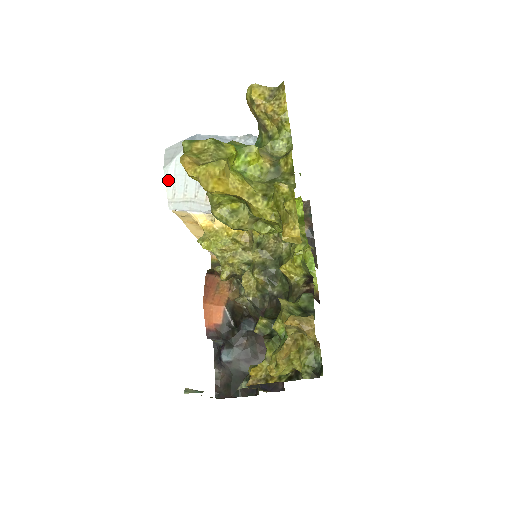
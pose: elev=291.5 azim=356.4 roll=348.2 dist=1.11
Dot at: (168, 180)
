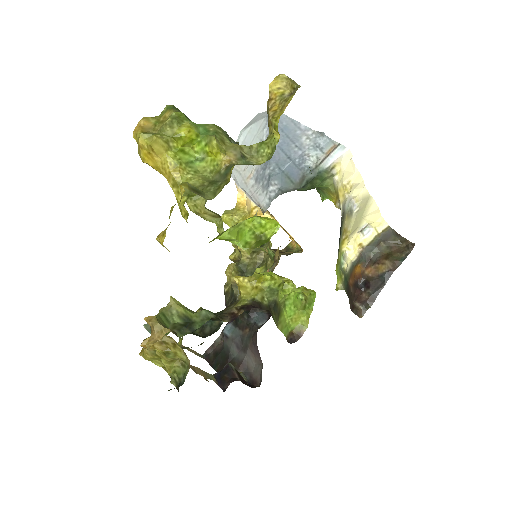
Dot at: occluded
